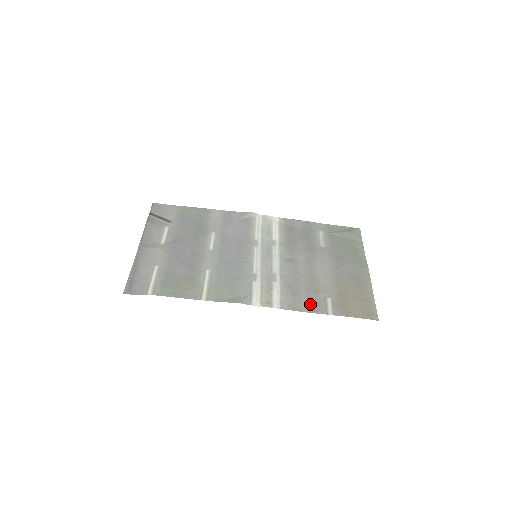
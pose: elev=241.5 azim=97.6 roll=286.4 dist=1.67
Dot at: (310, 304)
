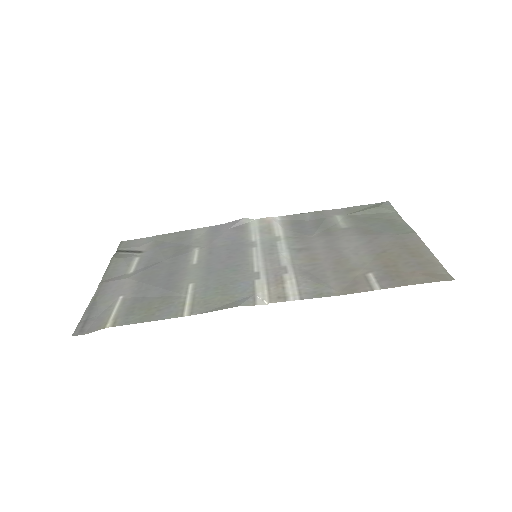
Dot at: (343, 285)
